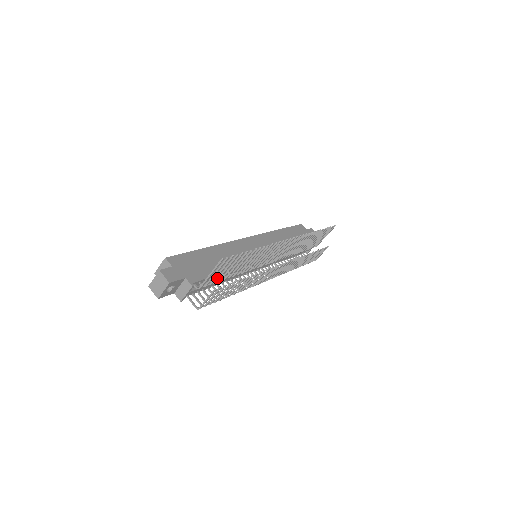
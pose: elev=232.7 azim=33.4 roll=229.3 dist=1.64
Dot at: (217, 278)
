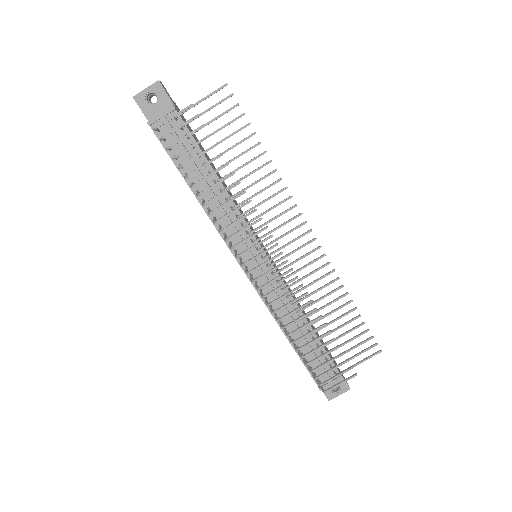
Dot at: occluded
